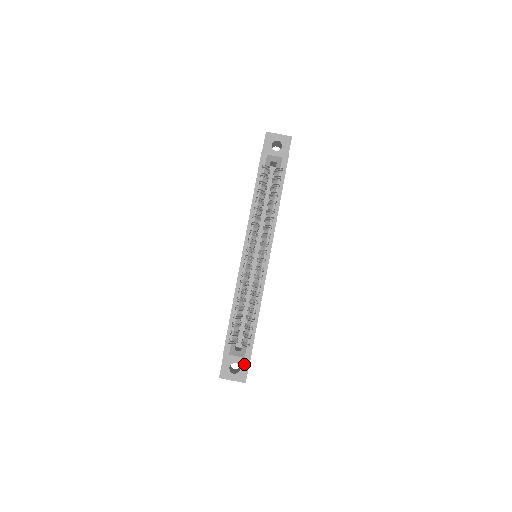
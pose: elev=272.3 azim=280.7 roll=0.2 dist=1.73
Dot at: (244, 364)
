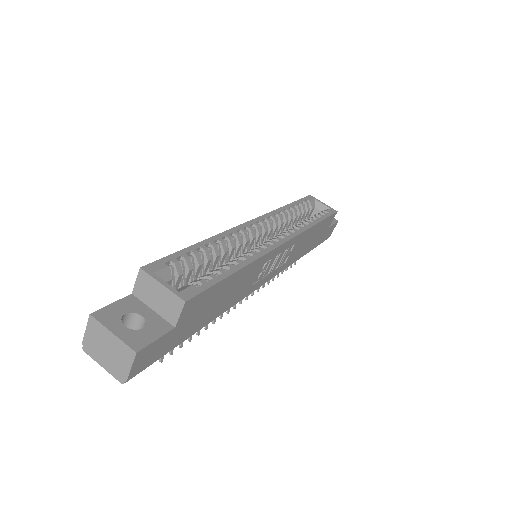
Dot at: (157, 327)
